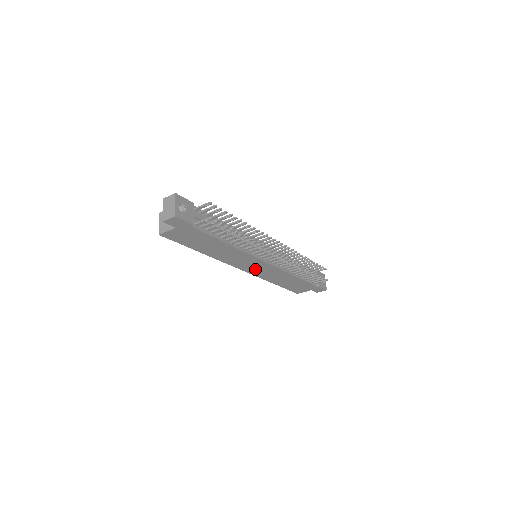
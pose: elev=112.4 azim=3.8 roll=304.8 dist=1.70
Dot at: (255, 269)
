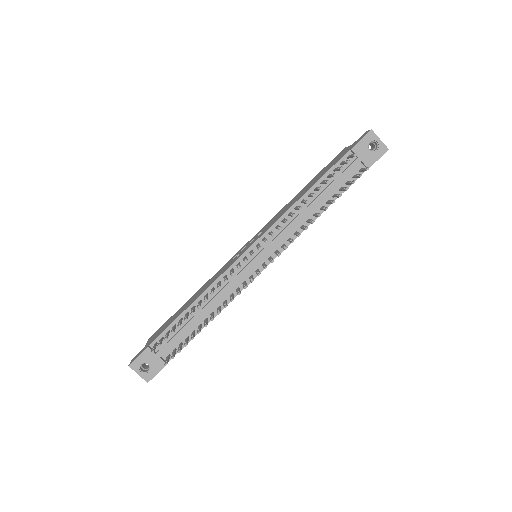
Dot at: occluded
